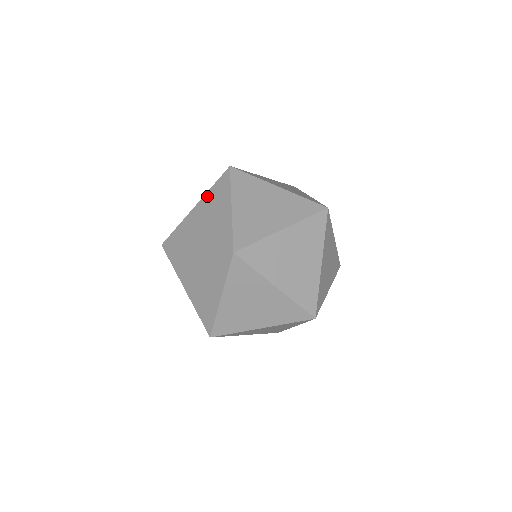
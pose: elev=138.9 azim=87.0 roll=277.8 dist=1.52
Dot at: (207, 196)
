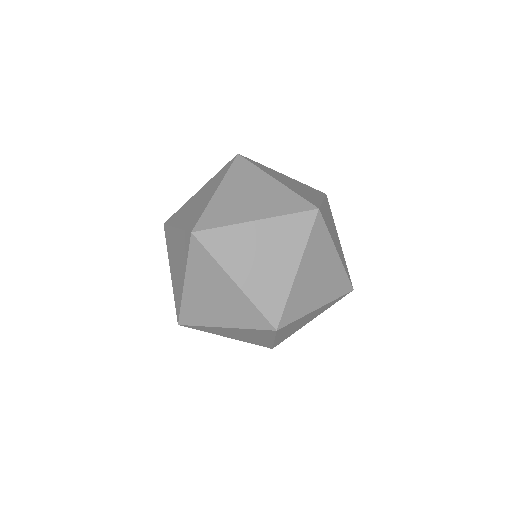
Dot at: (191, 271)
